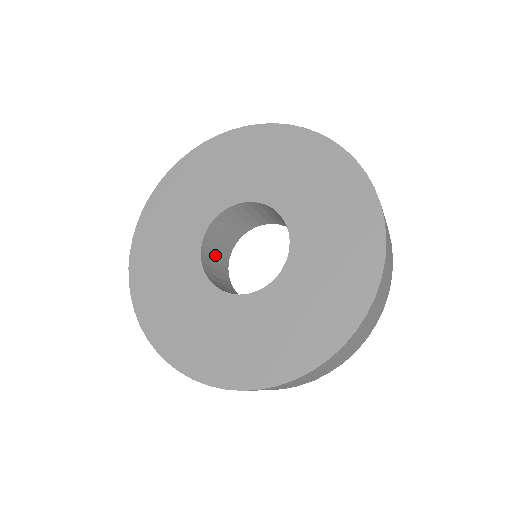
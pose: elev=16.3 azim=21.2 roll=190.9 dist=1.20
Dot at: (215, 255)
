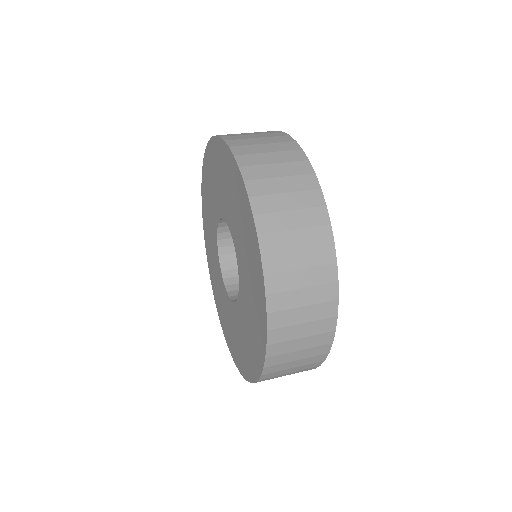
Dot at: occluded
